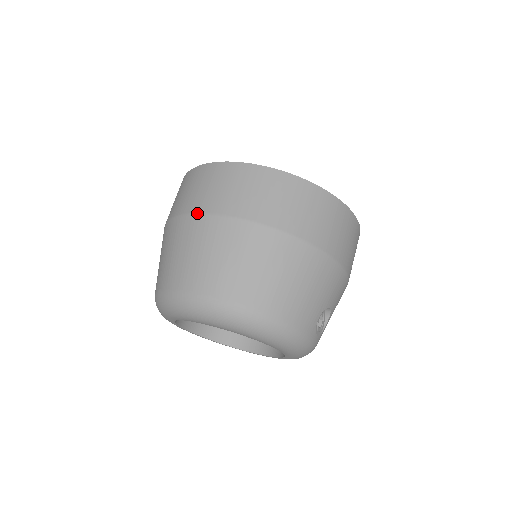
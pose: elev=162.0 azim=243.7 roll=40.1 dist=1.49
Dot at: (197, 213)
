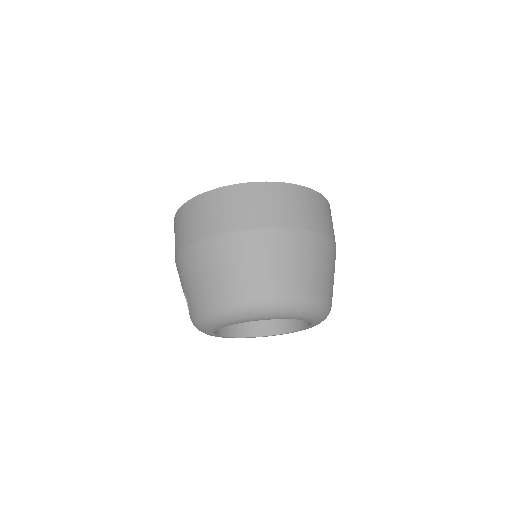
Dot at: (249, 229)
